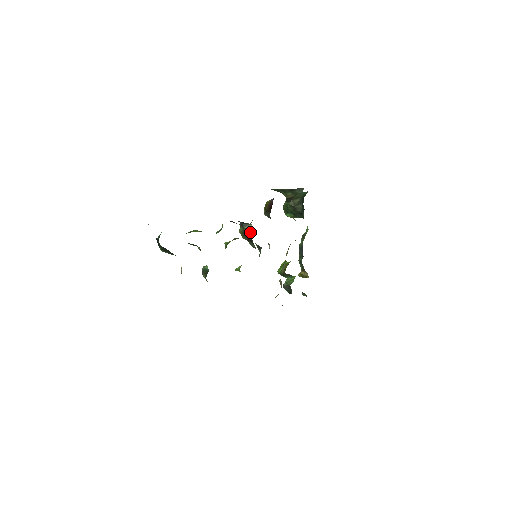
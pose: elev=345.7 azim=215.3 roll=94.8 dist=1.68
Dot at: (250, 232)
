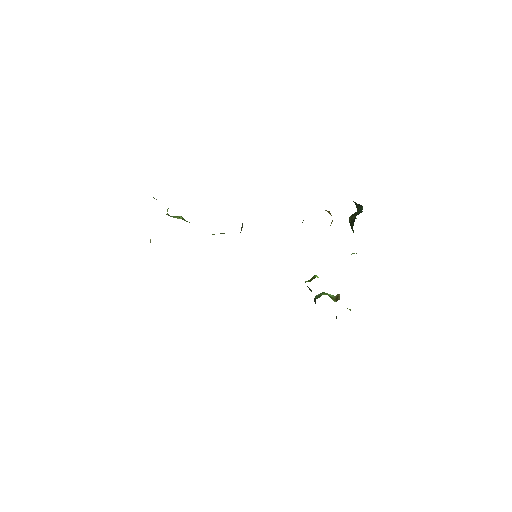
Dot at: (240, 232)
